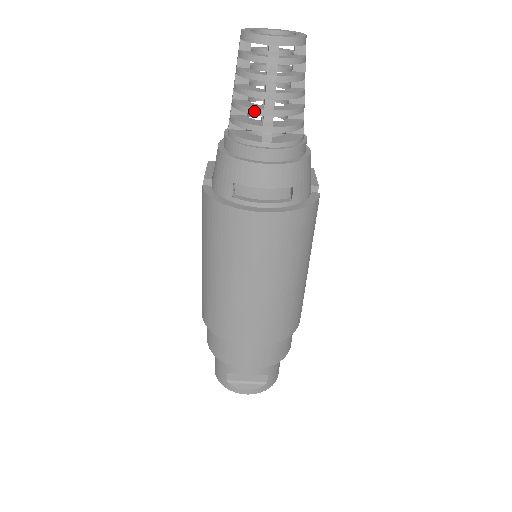
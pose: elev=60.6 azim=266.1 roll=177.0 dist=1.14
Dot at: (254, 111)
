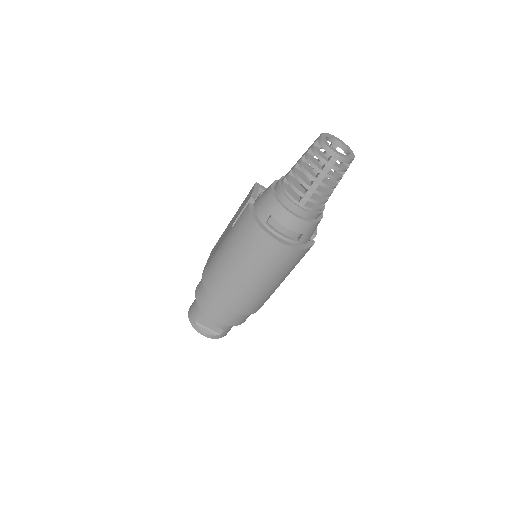
Dot at: (304, 184)
